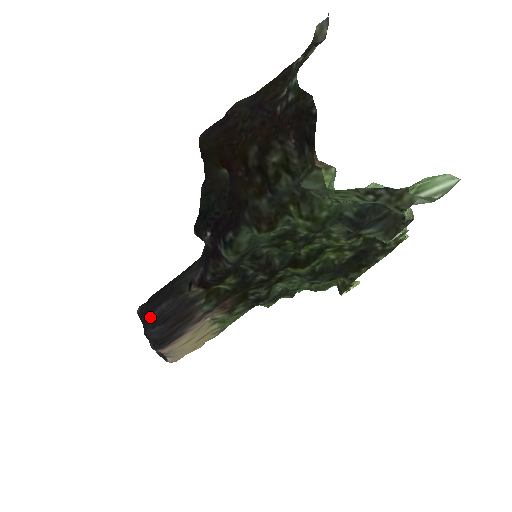
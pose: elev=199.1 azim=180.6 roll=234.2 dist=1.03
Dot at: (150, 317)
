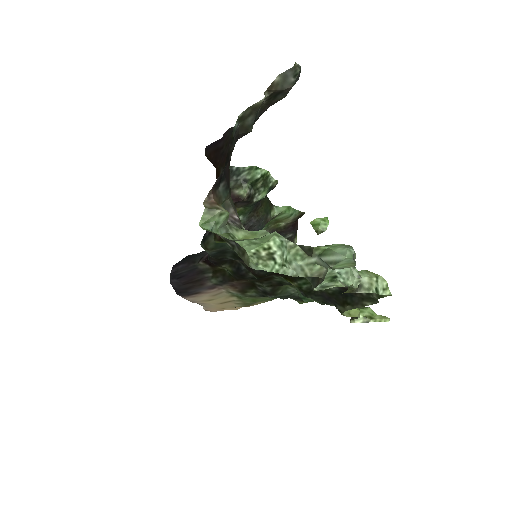
Dot at: (171, 271)
